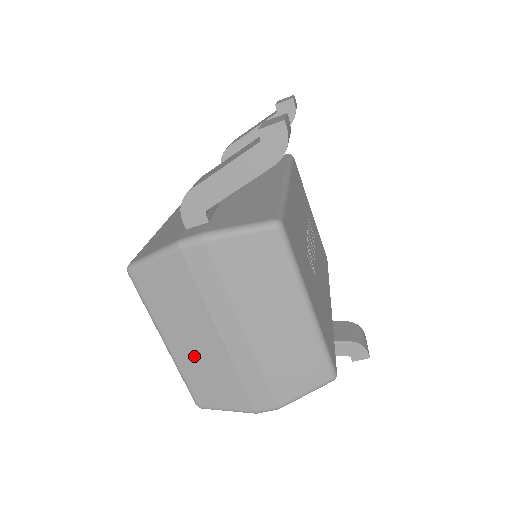
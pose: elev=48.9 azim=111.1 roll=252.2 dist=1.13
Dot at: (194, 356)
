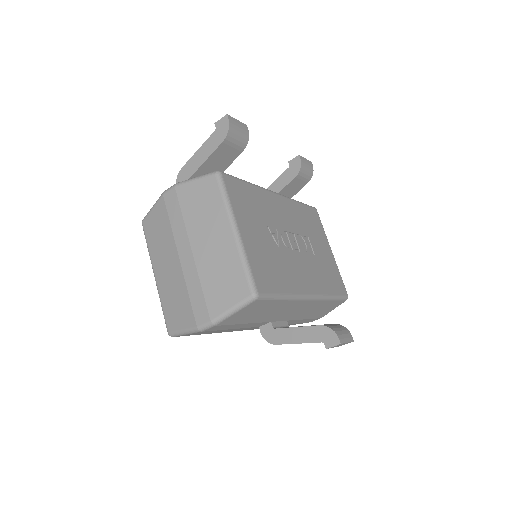
Dot at: (167, 281)
